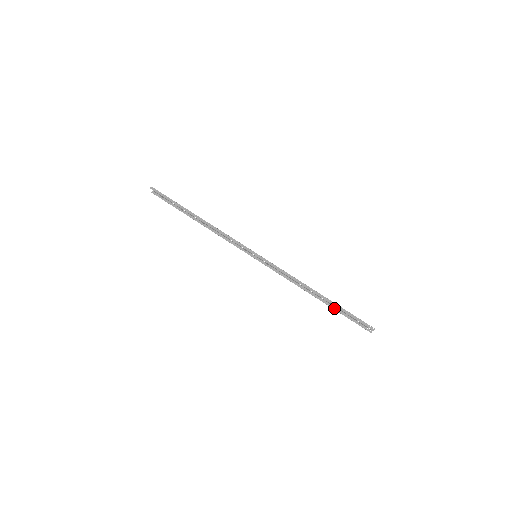
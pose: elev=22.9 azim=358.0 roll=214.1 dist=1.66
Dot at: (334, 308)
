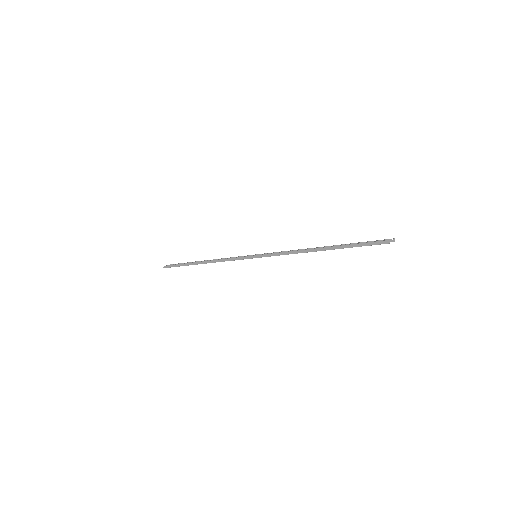
Dot at: occluded
